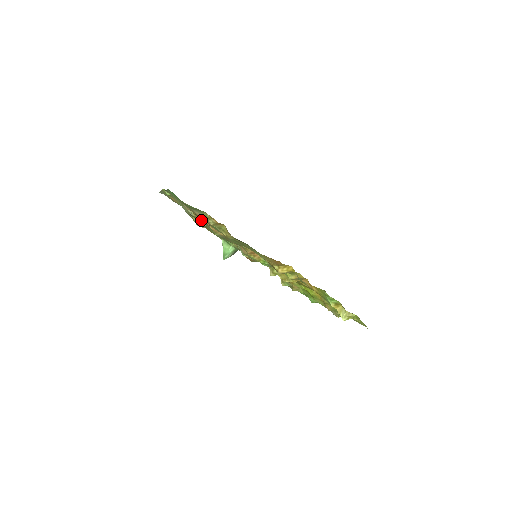
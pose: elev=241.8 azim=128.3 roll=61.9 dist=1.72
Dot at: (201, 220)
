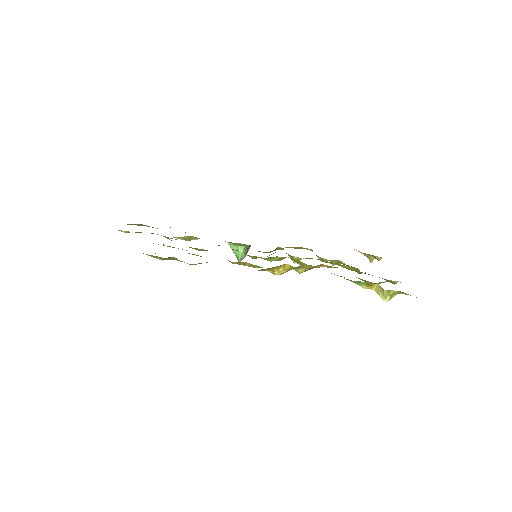
Dot at: occluded
